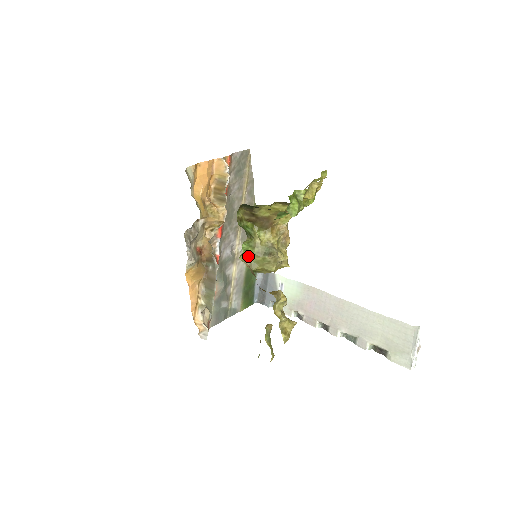
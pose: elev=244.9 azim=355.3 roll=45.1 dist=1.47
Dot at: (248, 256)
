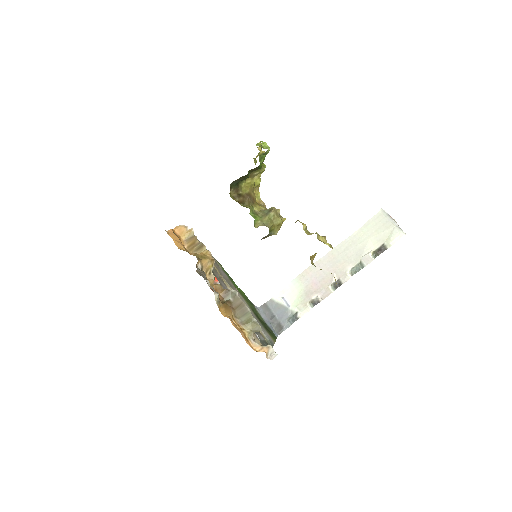
Dot at: (259, 222)
